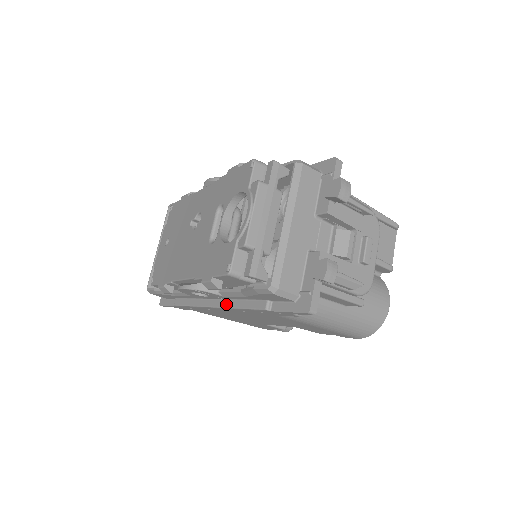
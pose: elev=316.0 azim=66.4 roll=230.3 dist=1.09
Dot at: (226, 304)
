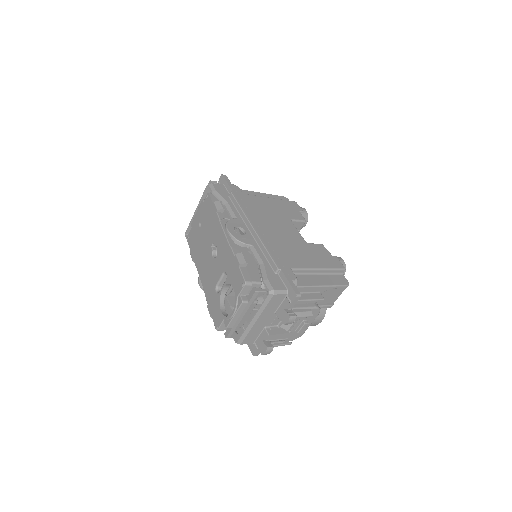
Dot at: occluded
